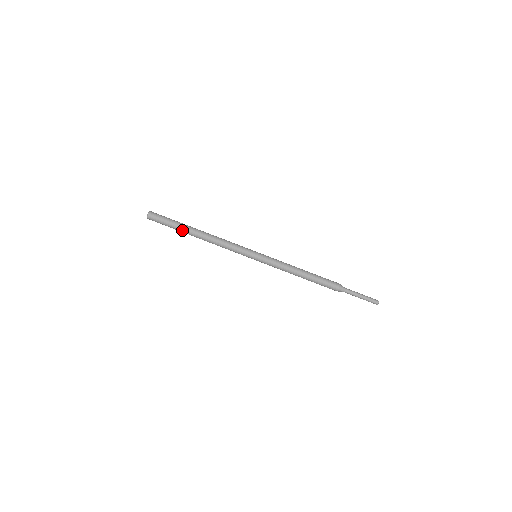
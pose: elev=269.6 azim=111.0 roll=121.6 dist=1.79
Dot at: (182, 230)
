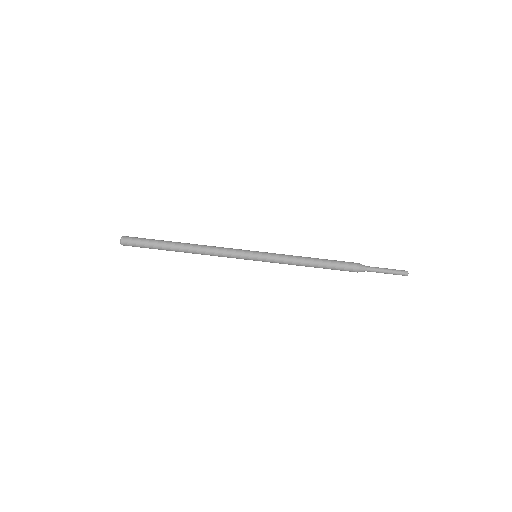
Dot at: occluded
